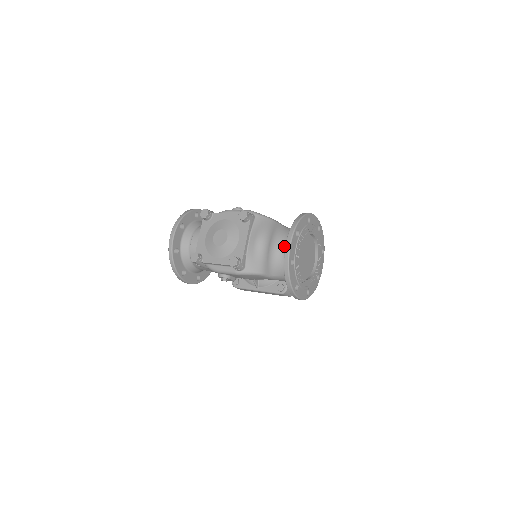
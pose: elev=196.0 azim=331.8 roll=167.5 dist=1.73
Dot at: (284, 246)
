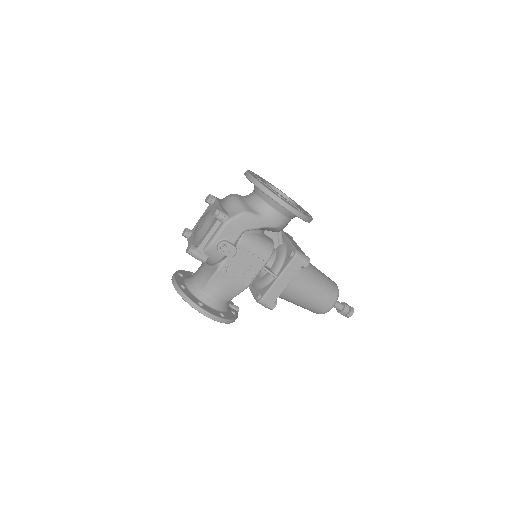
Dot at: (252, 193)
